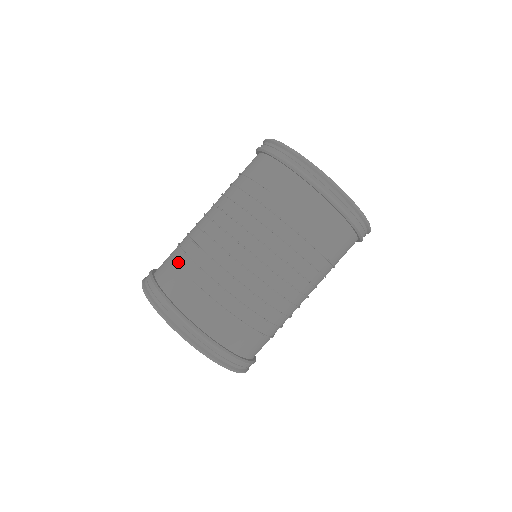
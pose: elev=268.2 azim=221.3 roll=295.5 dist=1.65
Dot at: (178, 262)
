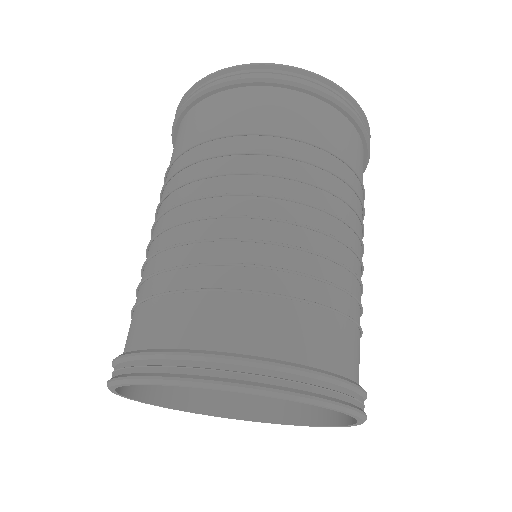
Dot at: occluded
